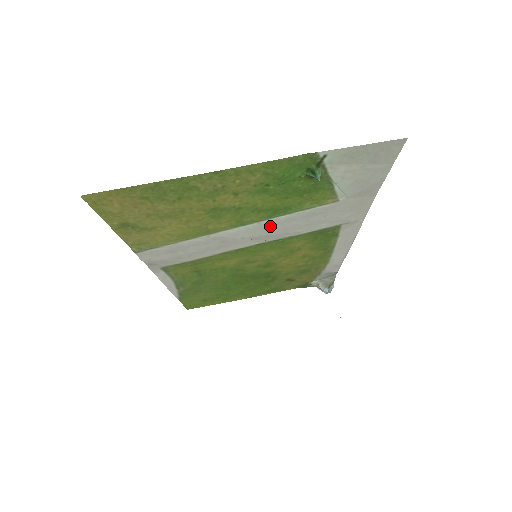
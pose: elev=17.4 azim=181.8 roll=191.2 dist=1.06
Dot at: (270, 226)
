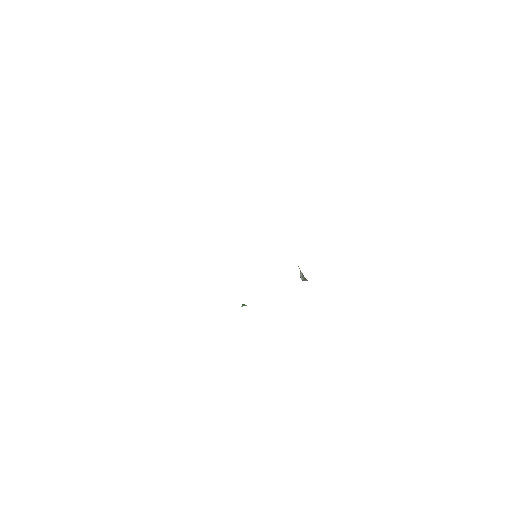
Dot at: occluded
